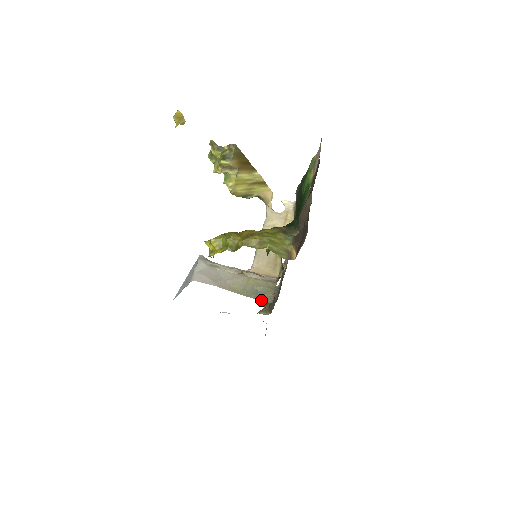
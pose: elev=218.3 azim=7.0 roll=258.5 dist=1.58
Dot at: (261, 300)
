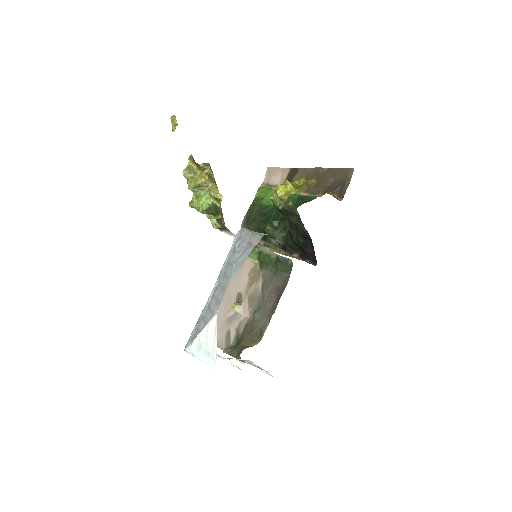
Dot at: (309, 263)
